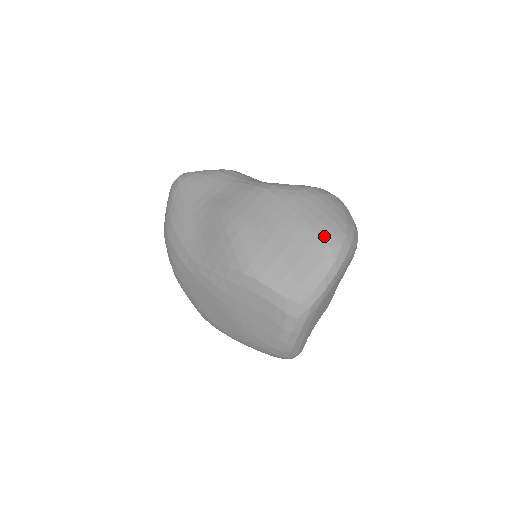
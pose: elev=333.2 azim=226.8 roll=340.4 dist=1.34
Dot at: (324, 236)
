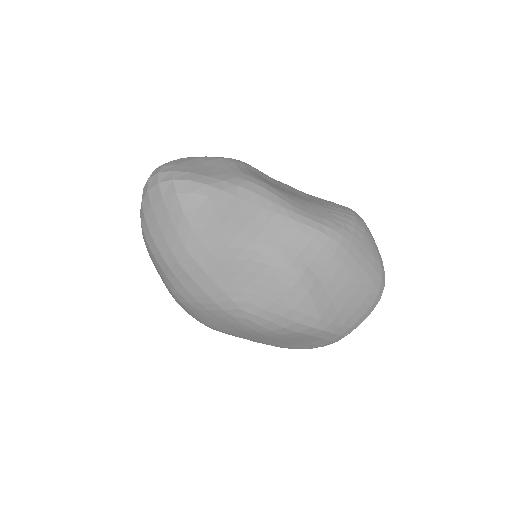
Dot at: (378, 284)
